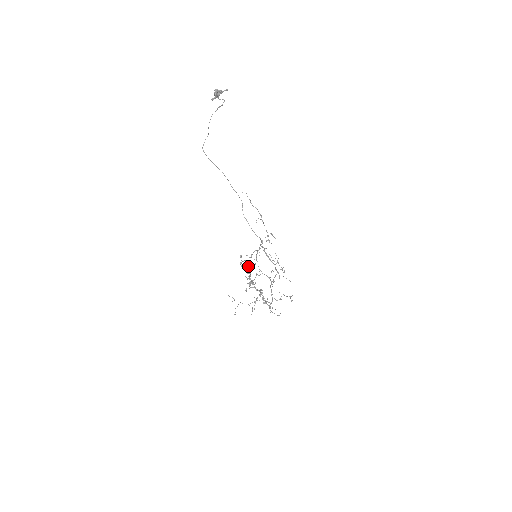
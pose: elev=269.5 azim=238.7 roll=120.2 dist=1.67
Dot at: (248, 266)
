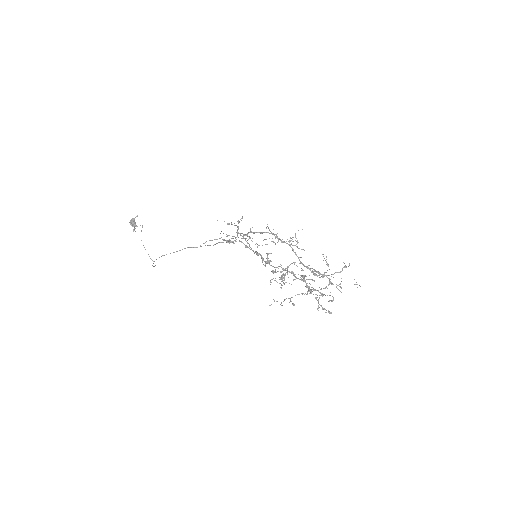
Dot at: (241, 242)
